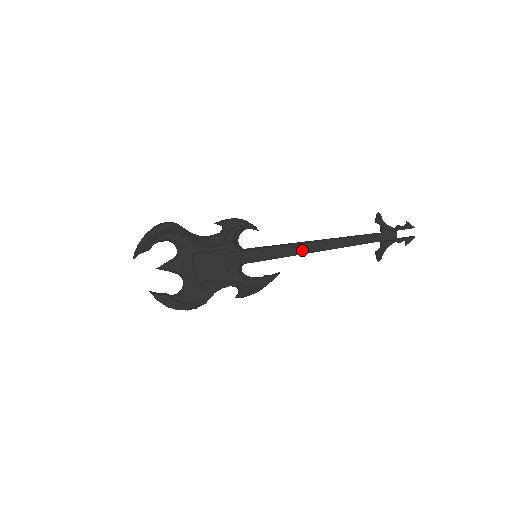
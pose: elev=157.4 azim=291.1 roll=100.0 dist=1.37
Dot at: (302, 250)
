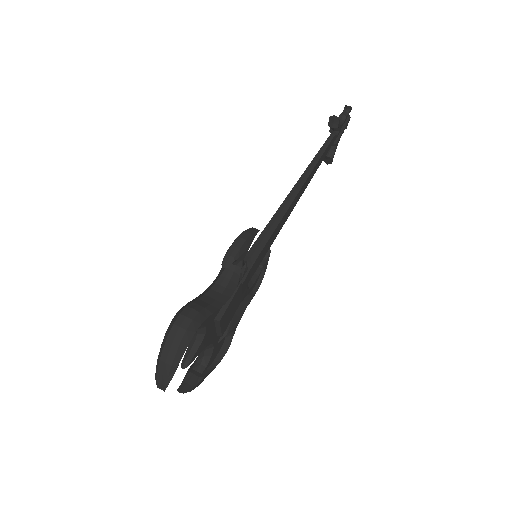
Dot at: (289, 213)
